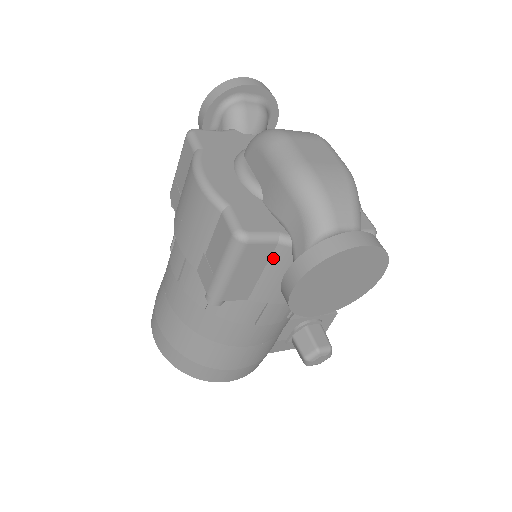
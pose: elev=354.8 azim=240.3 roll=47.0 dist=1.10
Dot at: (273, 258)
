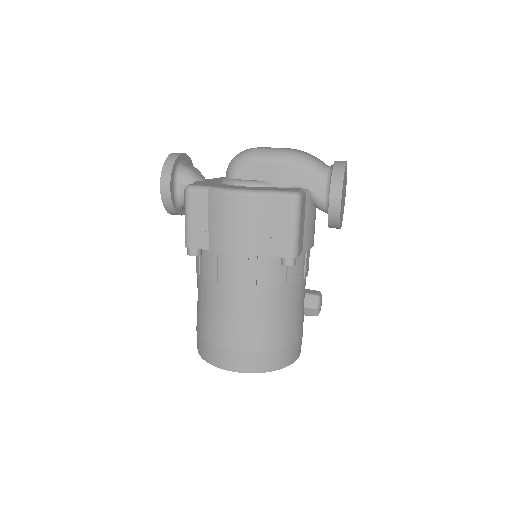
Dot at: (306, 208)
